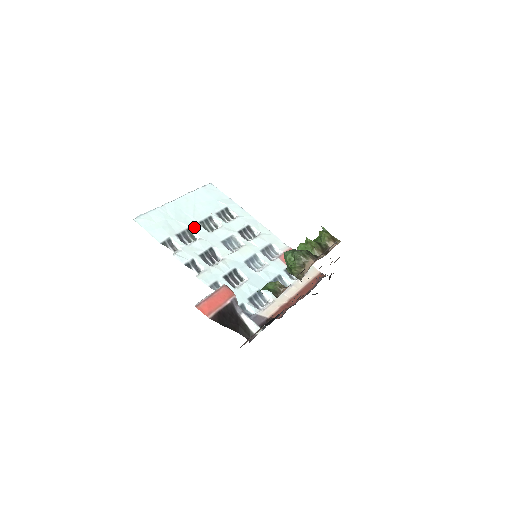
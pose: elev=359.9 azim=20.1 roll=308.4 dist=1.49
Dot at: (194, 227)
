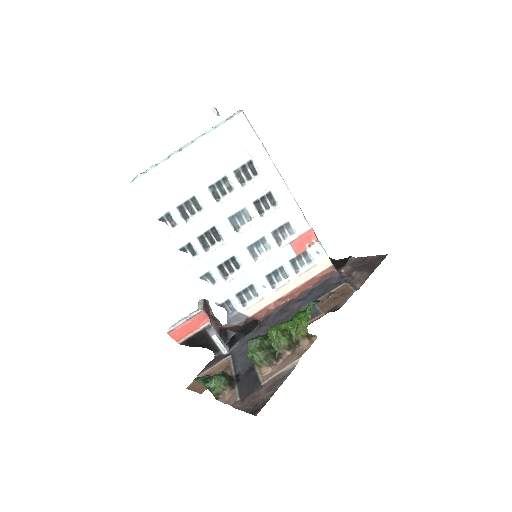
Dot at: (200, 195)
